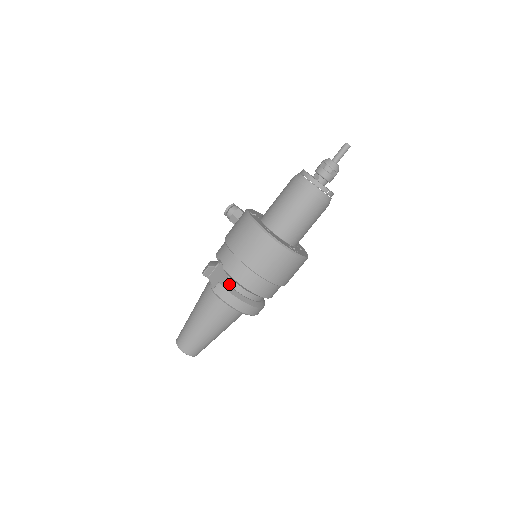
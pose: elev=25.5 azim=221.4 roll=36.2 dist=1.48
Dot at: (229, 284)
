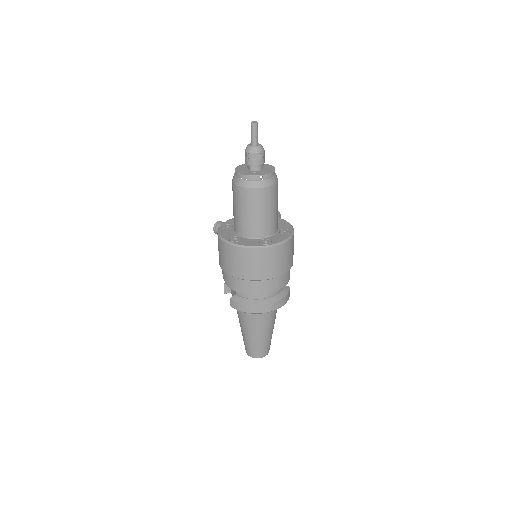
Dot at: (239, 295)
